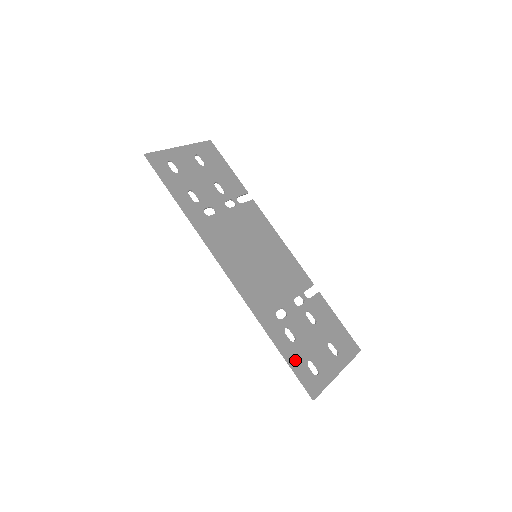
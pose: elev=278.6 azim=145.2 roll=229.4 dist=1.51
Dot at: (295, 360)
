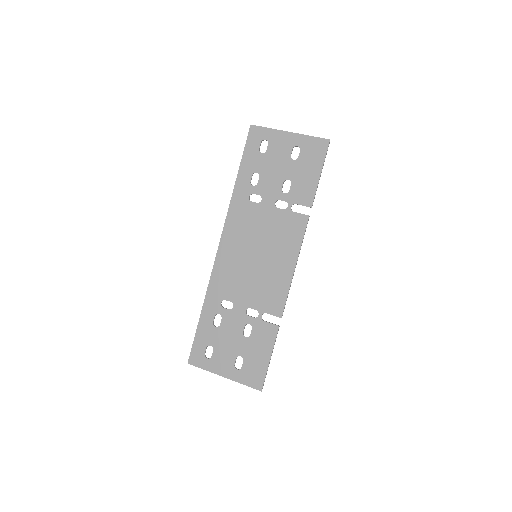
Dot at: (202, 334)
